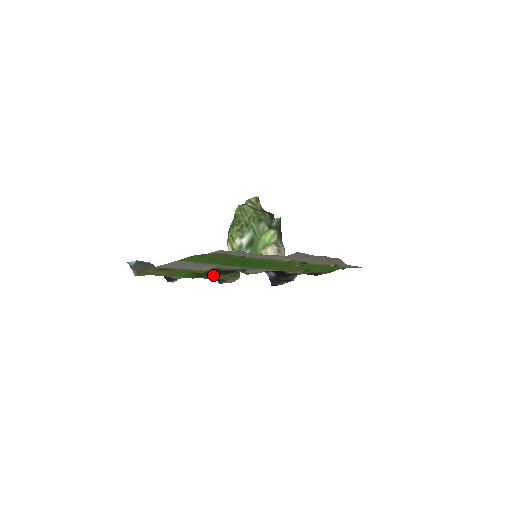
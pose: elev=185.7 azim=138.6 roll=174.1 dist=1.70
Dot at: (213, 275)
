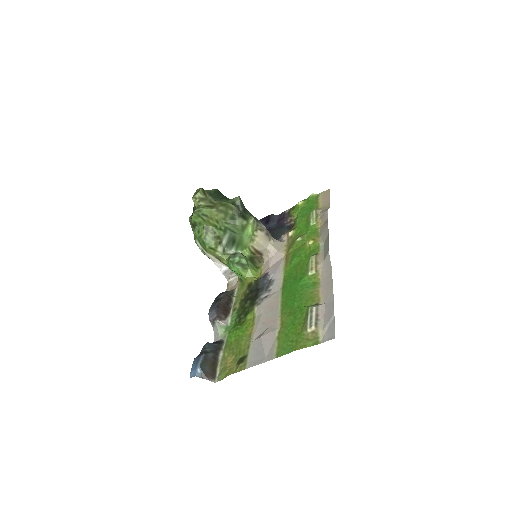
Dot at: (240, 305)
